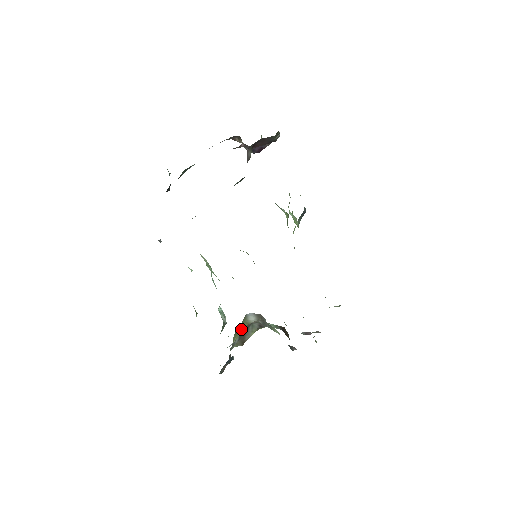
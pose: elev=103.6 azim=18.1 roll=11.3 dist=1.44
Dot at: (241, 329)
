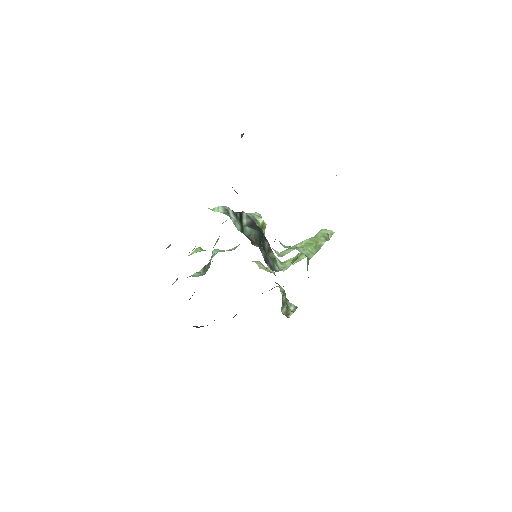
Dot at: occluded
